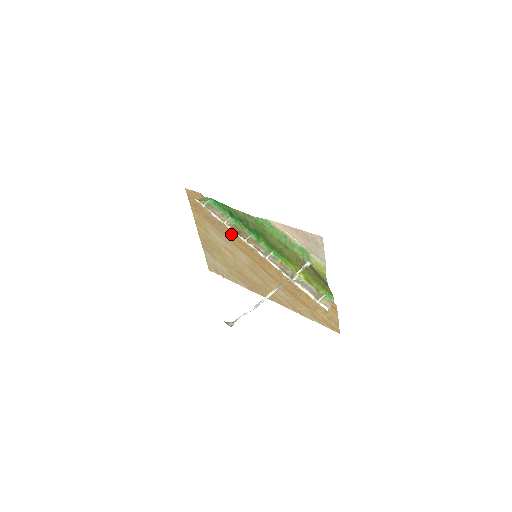
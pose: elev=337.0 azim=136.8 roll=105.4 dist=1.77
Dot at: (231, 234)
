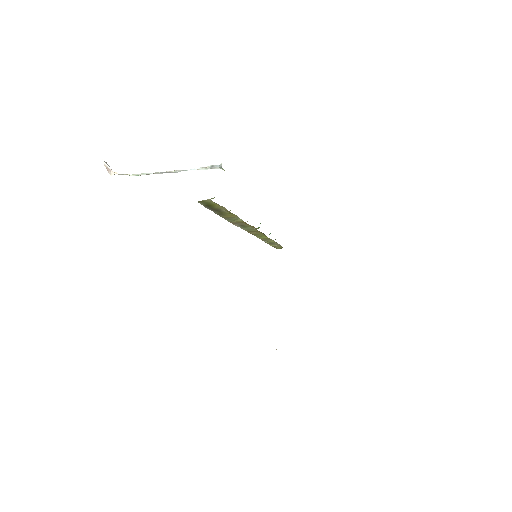
Dot at: occluded
